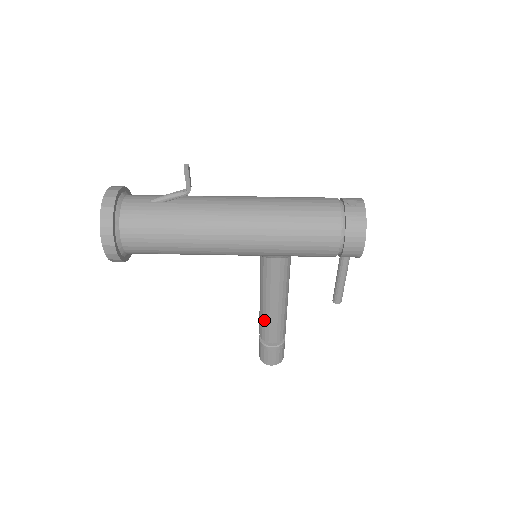
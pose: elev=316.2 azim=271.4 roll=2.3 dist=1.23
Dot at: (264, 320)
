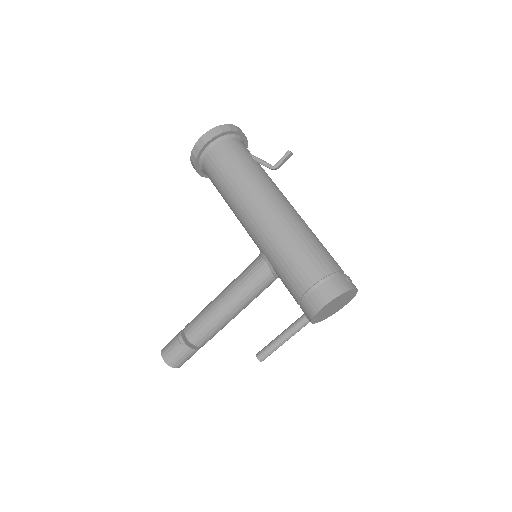
Dot at: (204, 310)
